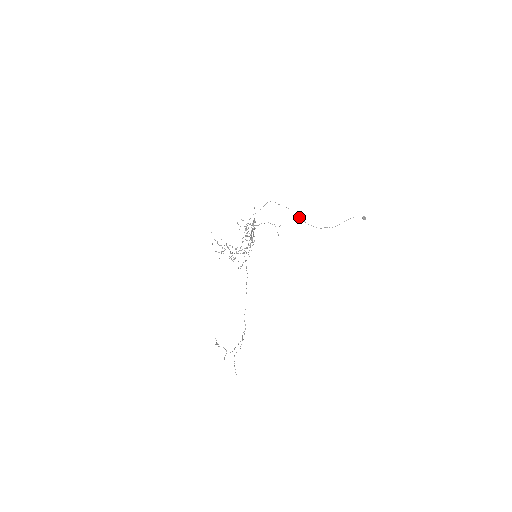
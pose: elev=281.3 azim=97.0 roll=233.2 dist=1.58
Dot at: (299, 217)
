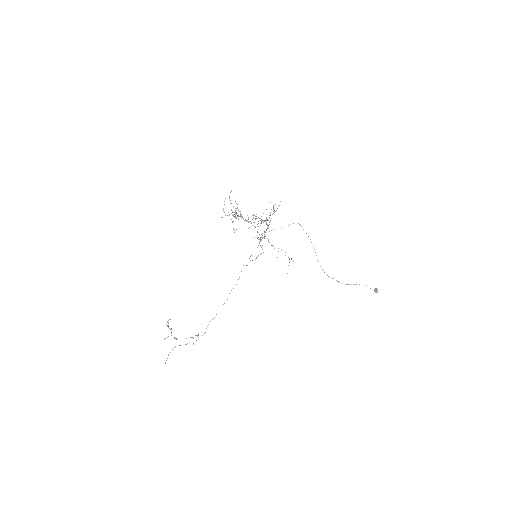
Dot at: occluded
